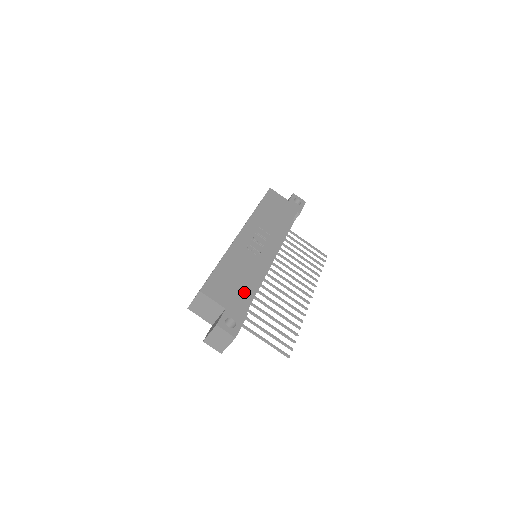
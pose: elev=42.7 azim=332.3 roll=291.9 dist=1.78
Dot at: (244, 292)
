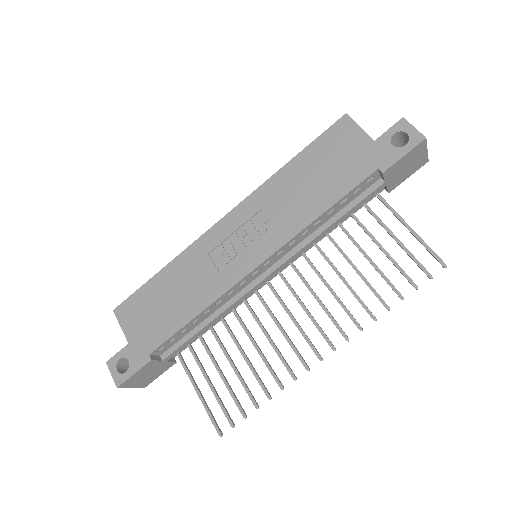
Dot at: (166, 325)
